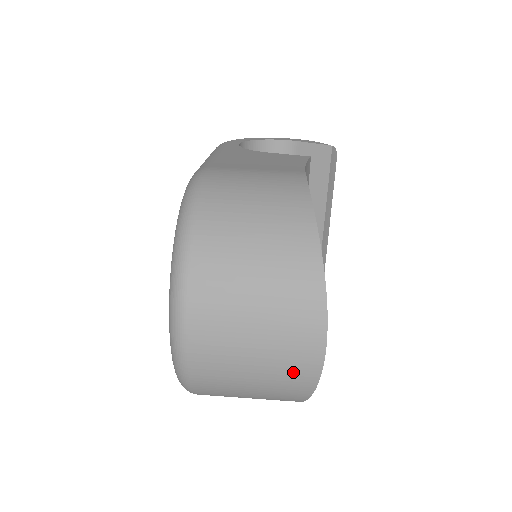
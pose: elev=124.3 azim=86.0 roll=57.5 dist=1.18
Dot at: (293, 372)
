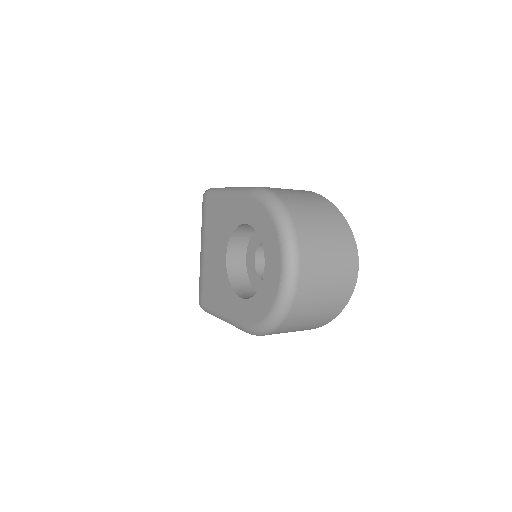
Dot at: (344, 287)
